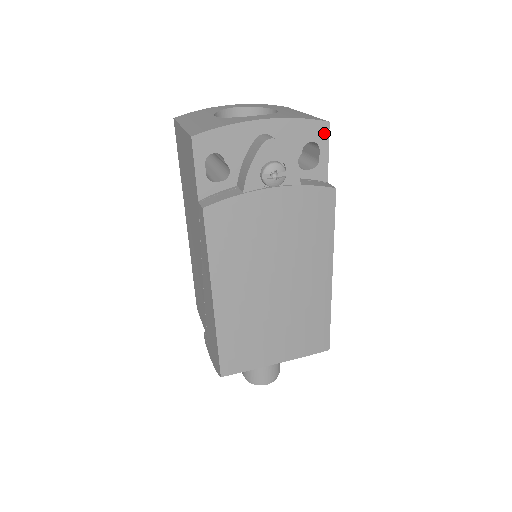
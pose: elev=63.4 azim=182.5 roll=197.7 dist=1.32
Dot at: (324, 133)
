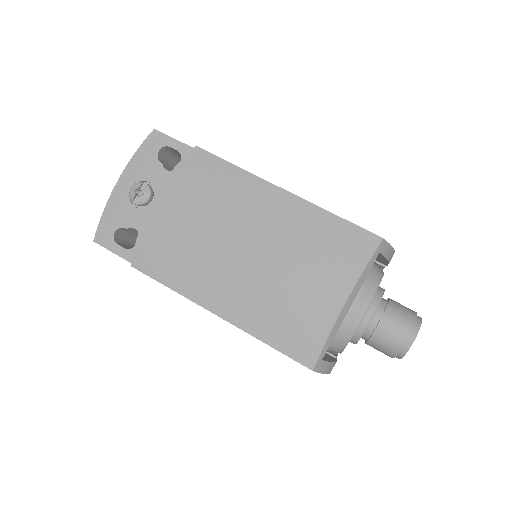
Dot at: (160, 137)
